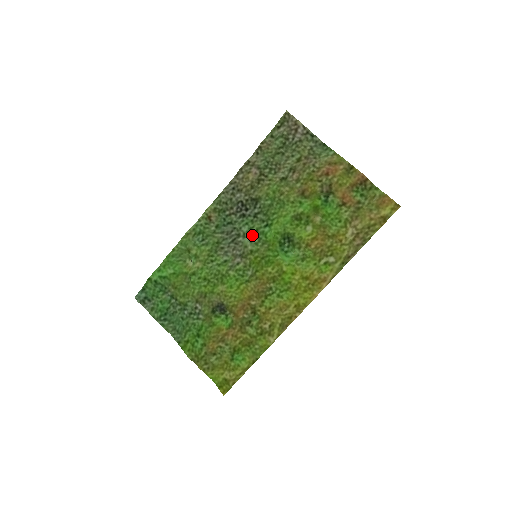
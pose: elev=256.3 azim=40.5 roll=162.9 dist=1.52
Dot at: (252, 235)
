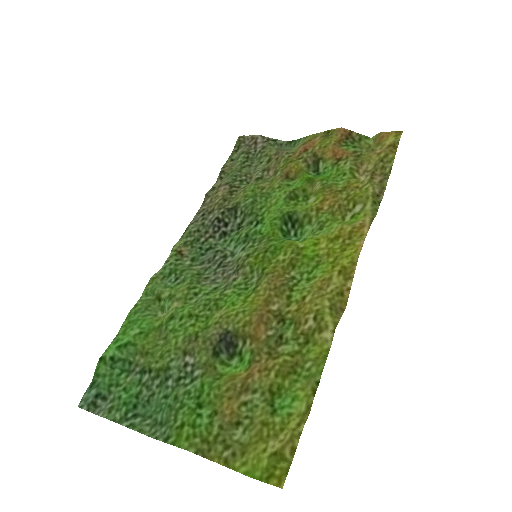
Dot at: (242, 243)
